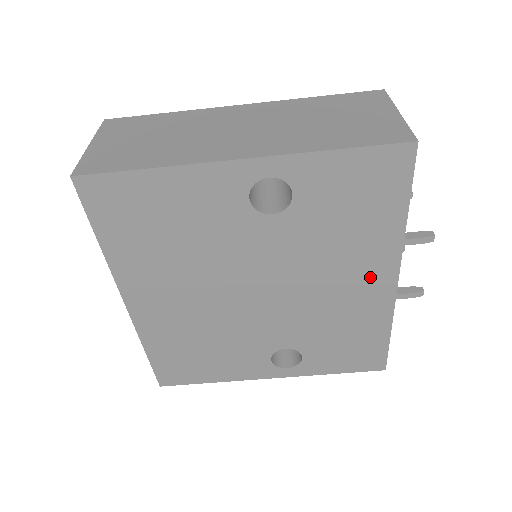
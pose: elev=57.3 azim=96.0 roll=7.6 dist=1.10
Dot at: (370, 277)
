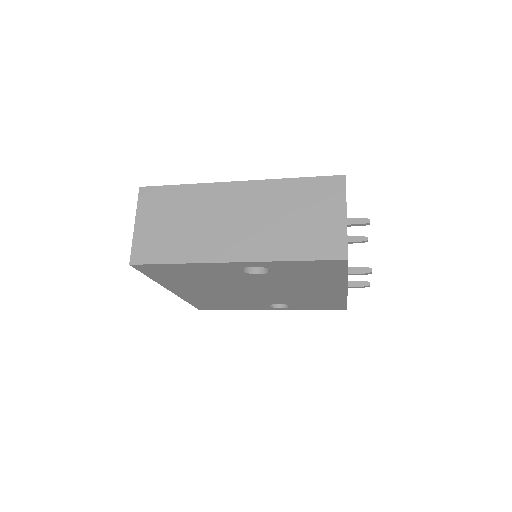
Dot at: (328, 289)
